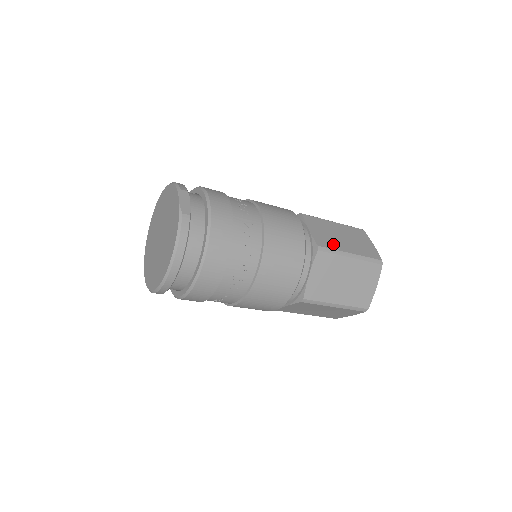
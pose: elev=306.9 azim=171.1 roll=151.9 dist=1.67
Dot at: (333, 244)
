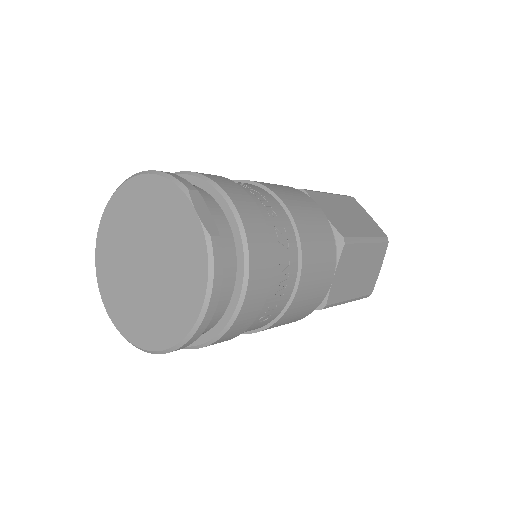
Dot at: (350, 229)
